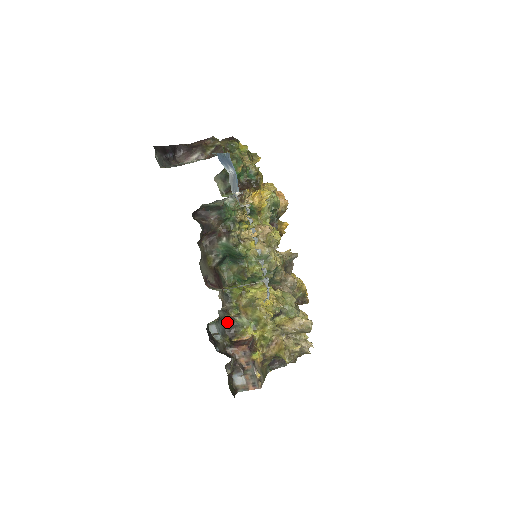
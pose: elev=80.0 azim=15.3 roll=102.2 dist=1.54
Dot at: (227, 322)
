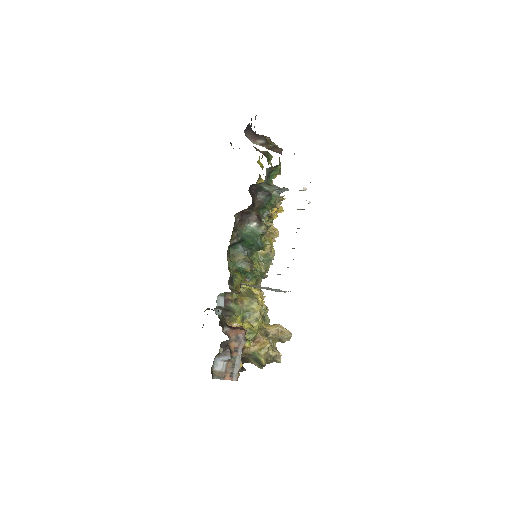
Dot at: occluded
